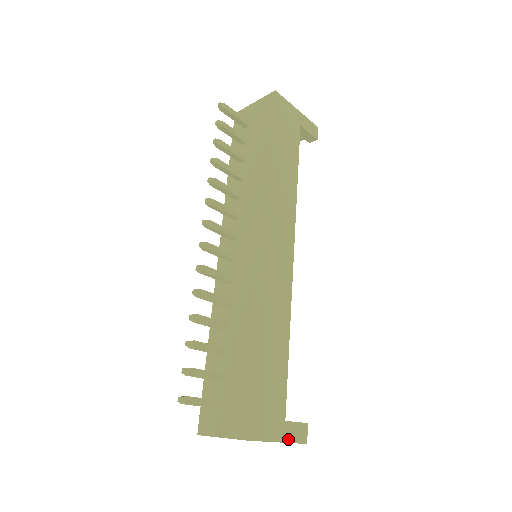
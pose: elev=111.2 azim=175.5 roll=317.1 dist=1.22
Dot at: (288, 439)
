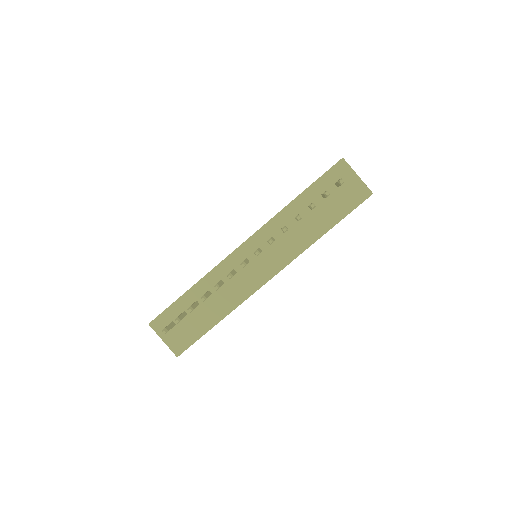
Dot at: occluded
